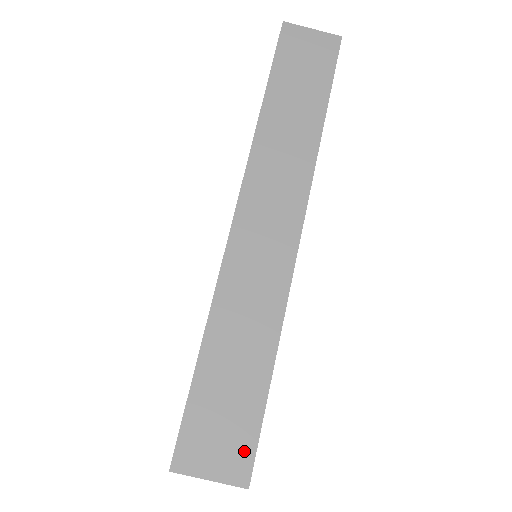
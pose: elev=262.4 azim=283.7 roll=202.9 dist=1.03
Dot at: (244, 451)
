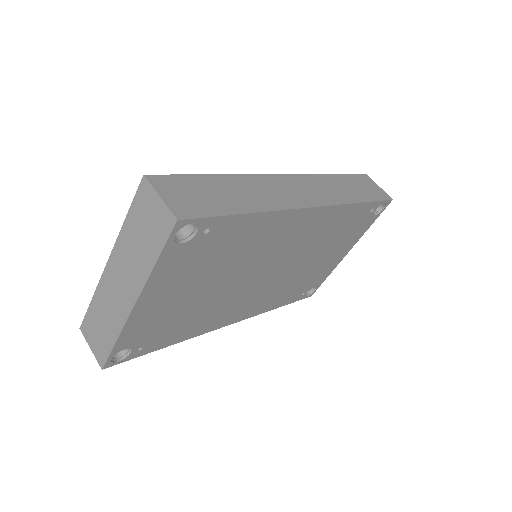
Dot at: (194, 211)
